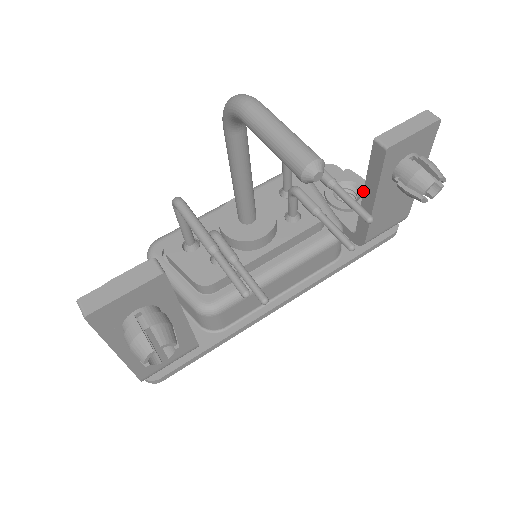
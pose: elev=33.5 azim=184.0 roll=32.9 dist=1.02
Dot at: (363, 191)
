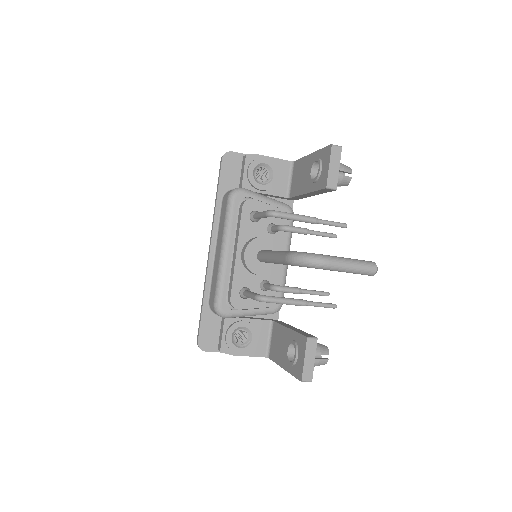
Dot at: (306, 194)
